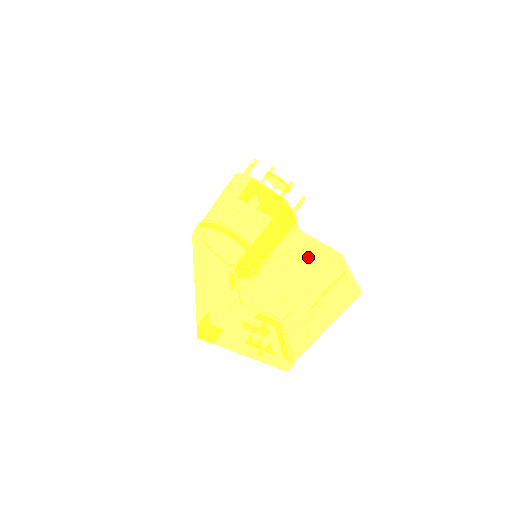
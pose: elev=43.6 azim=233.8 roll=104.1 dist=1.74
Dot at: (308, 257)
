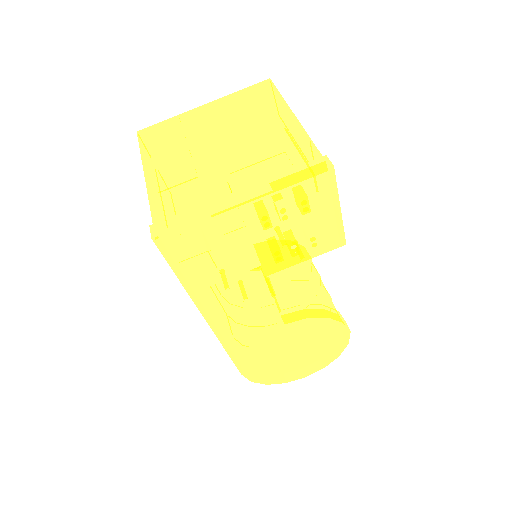
Dot at: occluded
